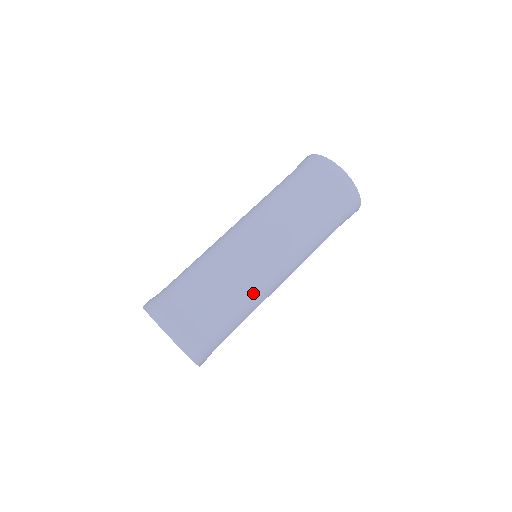
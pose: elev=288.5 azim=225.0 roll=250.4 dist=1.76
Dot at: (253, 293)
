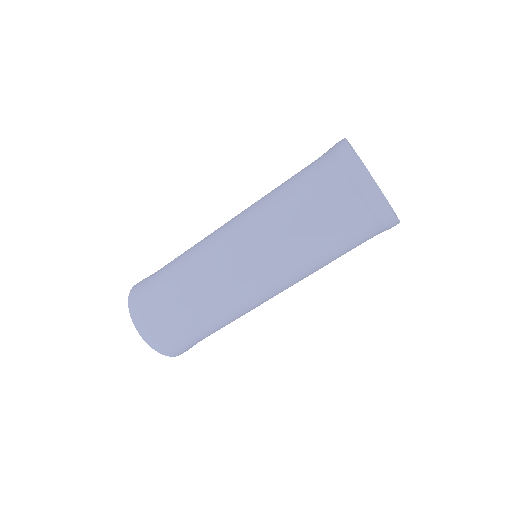
Dot at: (244, 313)
